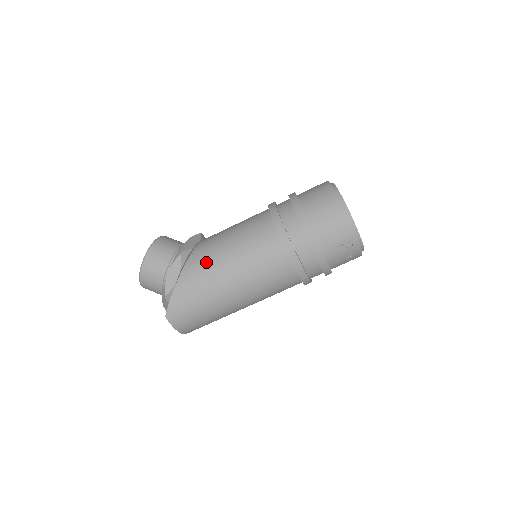
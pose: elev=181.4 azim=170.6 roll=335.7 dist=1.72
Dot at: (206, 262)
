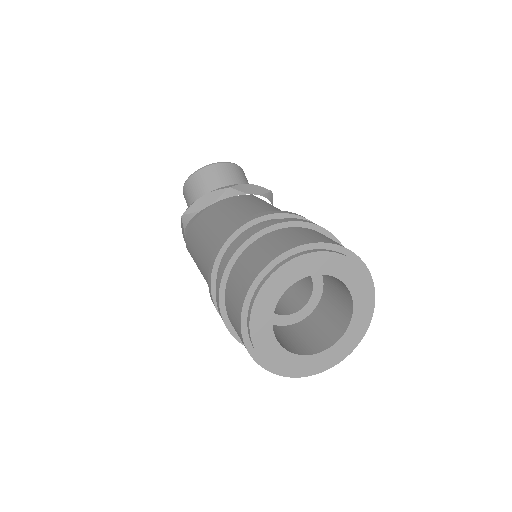
Dot at: (193, 241)
